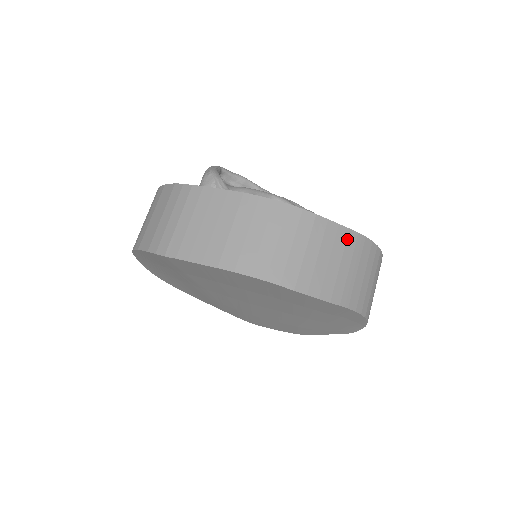
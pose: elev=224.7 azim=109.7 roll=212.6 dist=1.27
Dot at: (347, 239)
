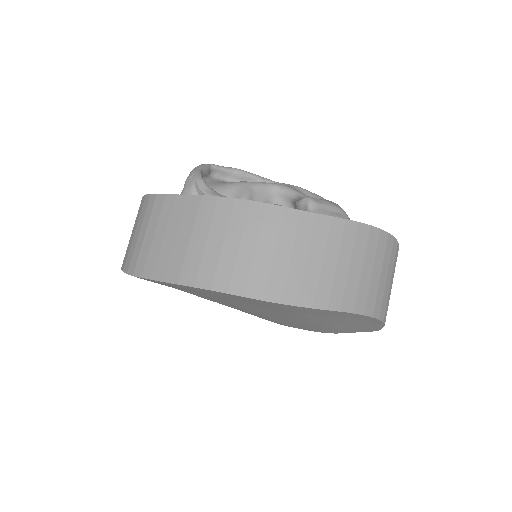
Dot at: (330, 229)
